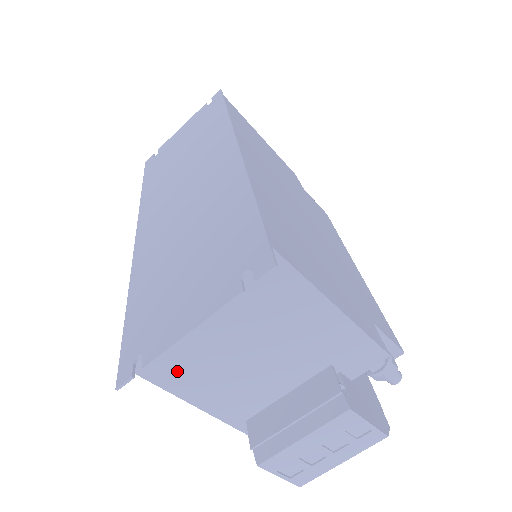
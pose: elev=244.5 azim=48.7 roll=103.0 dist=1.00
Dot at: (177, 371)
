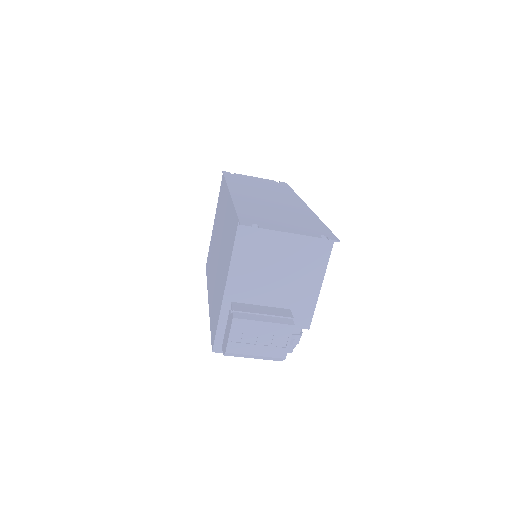
Dot at: (249, 247)
